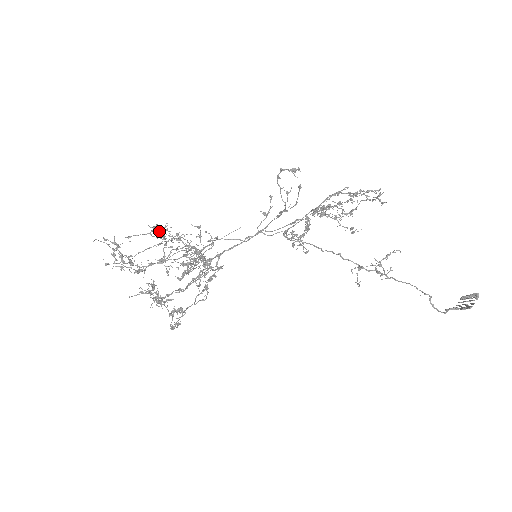
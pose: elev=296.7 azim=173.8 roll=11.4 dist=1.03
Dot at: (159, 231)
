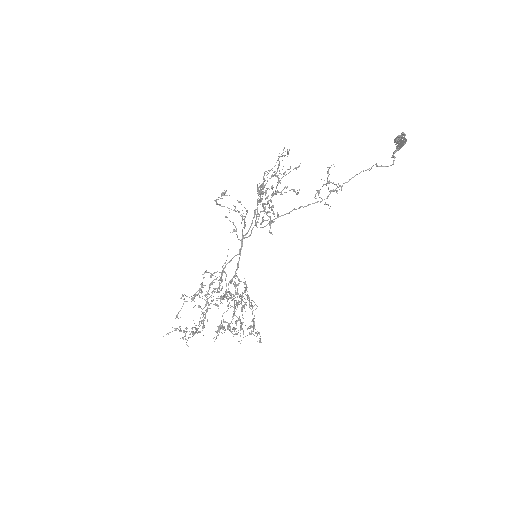
Dot at: occluded
